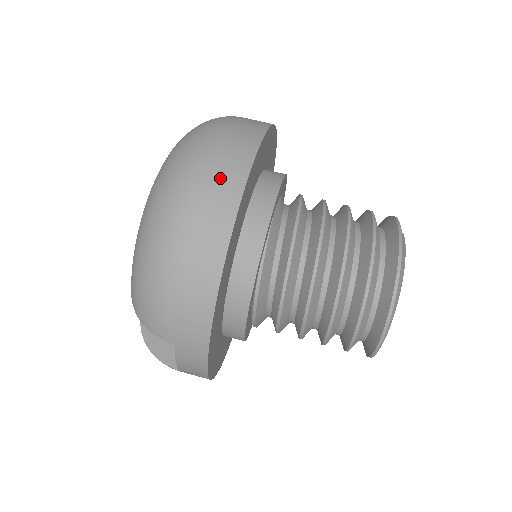
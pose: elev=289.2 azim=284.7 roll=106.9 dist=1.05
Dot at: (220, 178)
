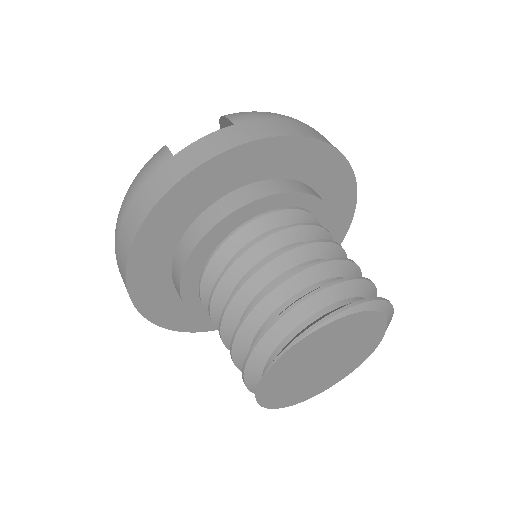
Dot at: occluded
